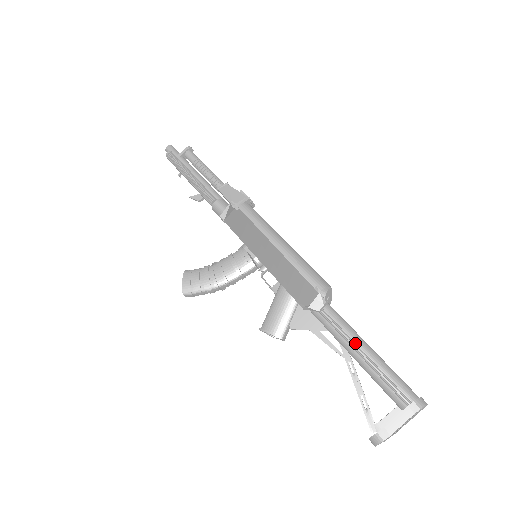
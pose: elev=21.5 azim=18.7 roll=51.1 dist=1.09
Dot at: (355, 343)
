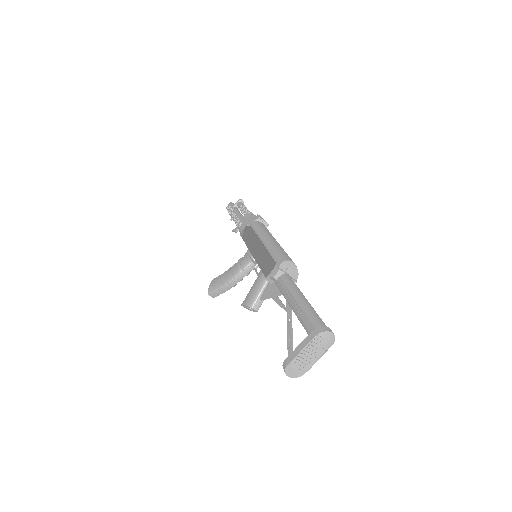
Dot at: (291, 295)
